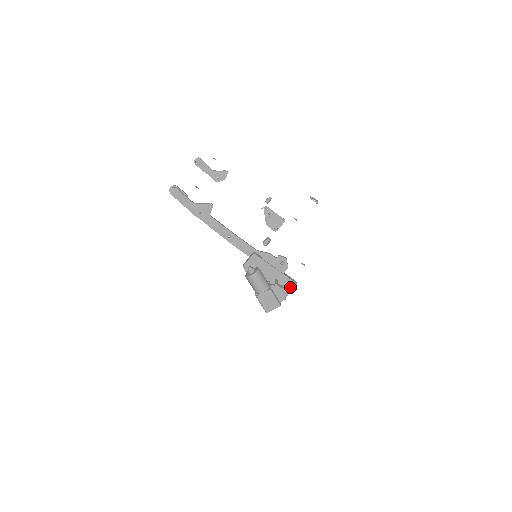
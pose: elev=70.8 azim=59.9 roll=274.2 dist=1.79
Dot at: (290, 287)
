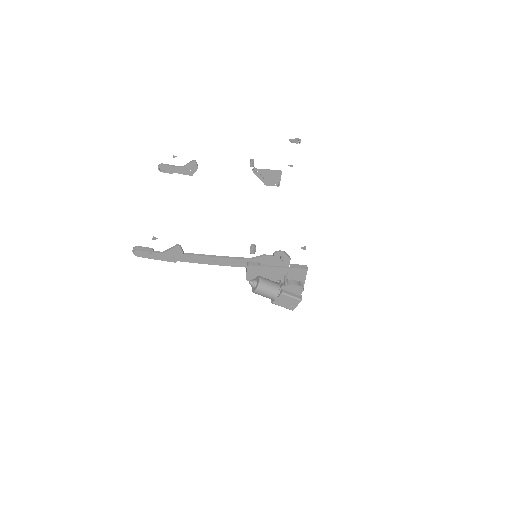
Dot at: (303, 274)
